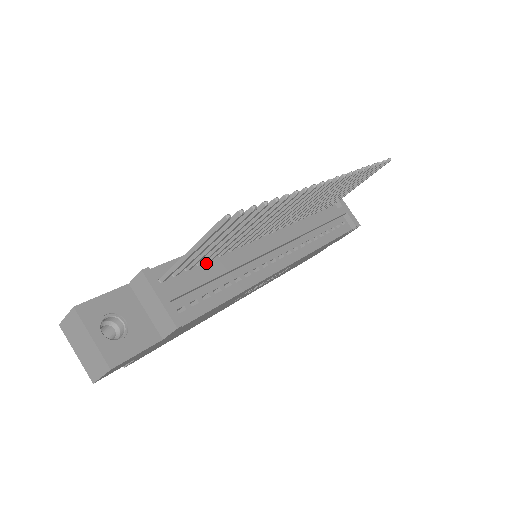
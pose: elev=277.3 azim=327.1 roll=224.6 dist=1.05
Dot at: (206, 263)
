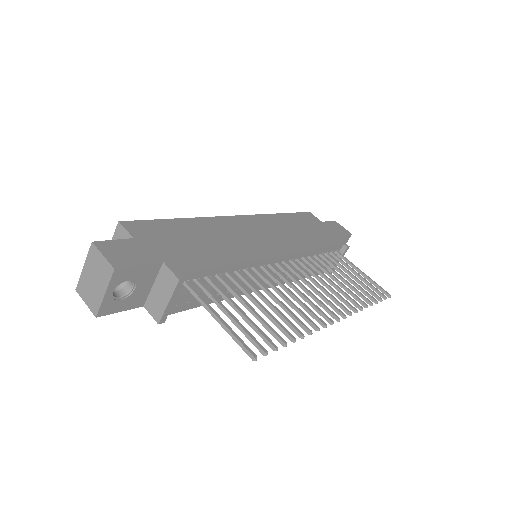
Dot at: (221, 276)
